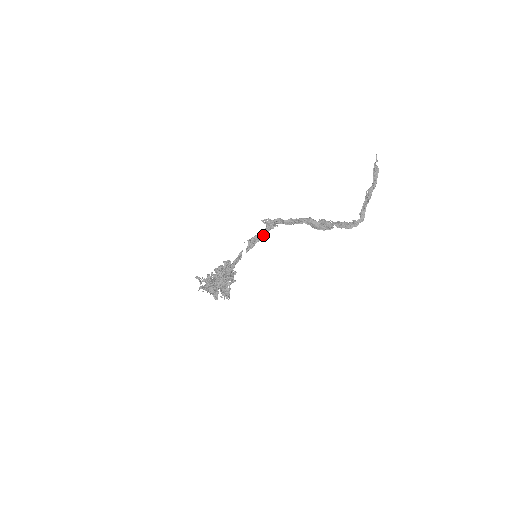
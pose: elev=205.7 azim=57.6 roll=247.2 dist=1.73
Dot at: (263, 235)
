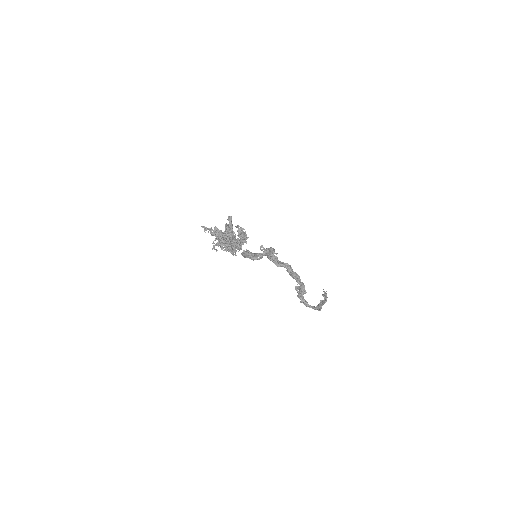
Dot at: (263, 251)
